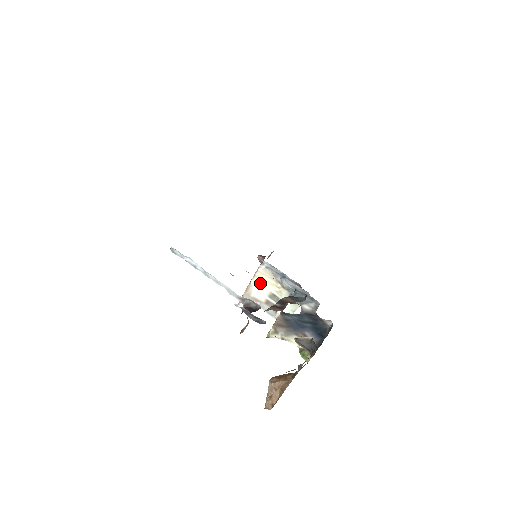
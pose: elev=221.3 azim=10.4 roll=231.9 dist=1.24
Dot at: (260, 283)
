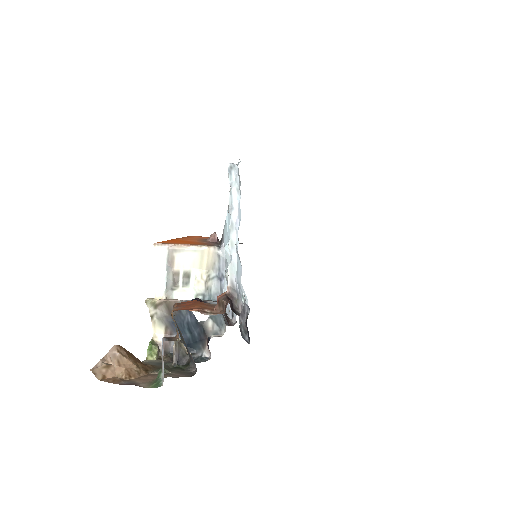
Dot at: (196, 256)
